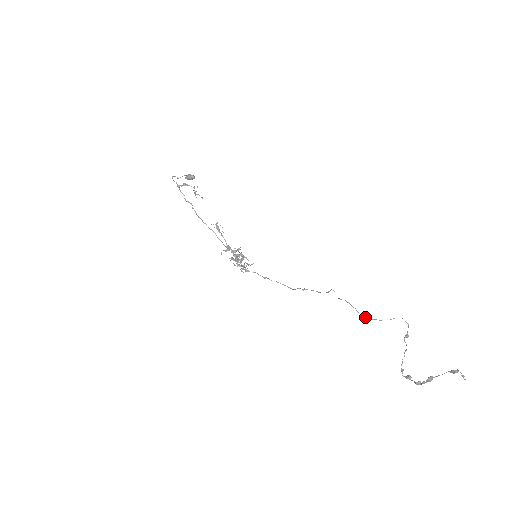
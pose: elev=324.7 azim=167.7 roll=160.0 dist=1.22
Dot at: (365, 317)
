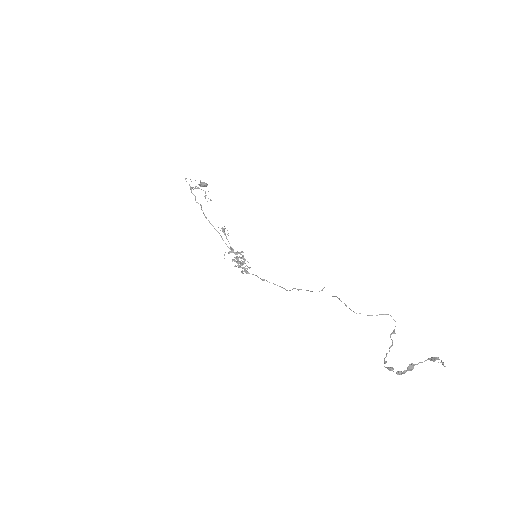
Dot at: (353, 311)
